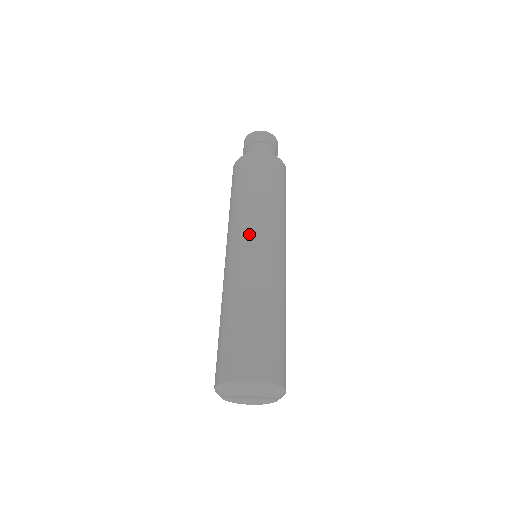
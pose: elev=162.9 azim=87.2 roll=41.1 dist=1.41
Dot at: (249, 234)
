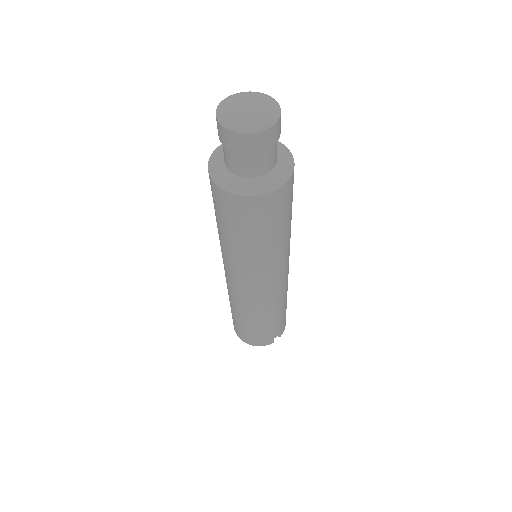
Dot at: (226, 267)
